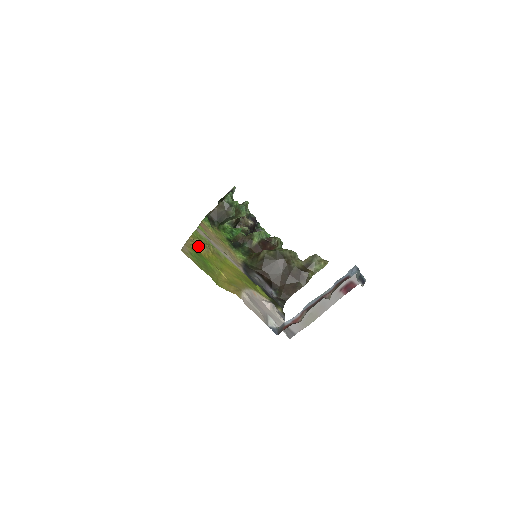
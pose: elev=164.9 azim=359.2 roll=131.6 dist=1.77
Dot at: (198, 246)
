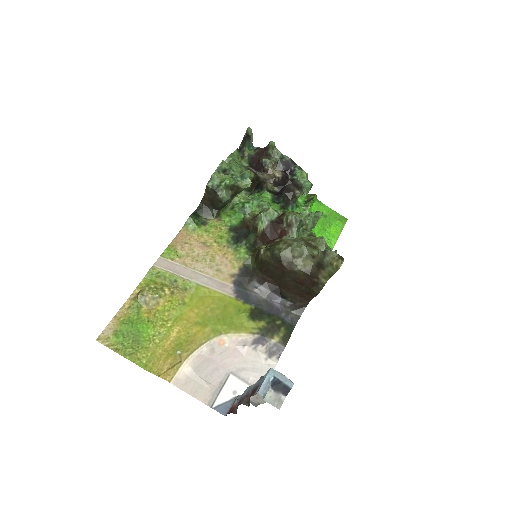
Dot at: (140, 303)
